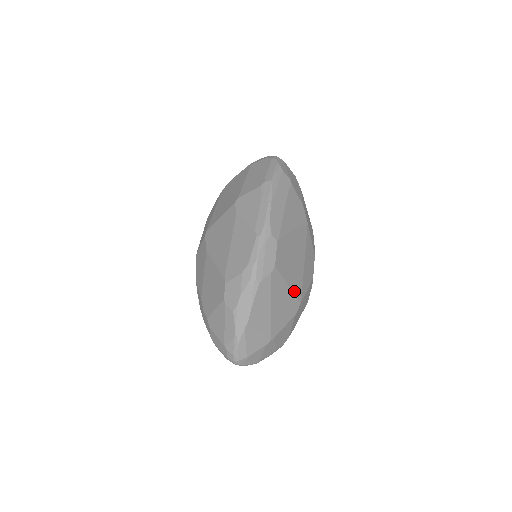
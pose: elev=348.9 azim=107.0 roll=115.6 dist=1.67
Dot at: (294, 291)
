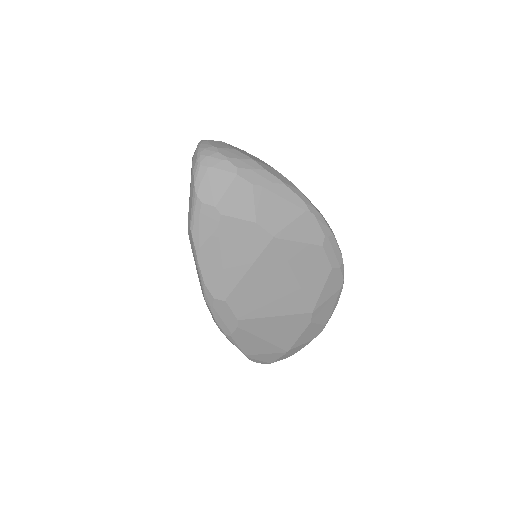
Dot at: (291, 312)
